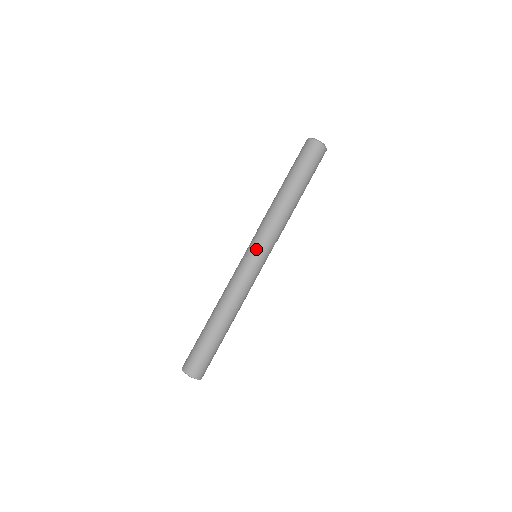
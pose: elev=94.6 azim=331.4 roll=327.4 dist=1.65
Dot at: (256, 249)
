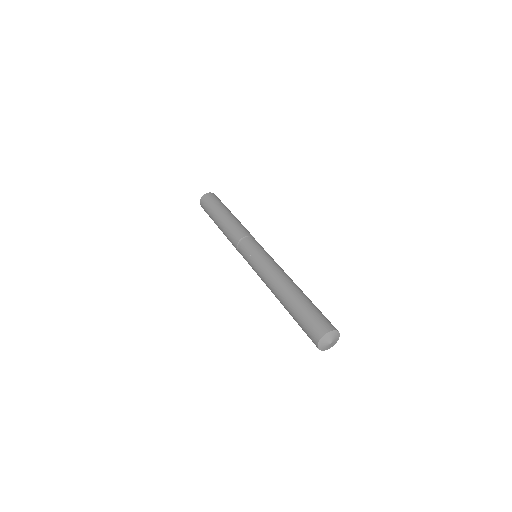
Dot at: (257, 244)
